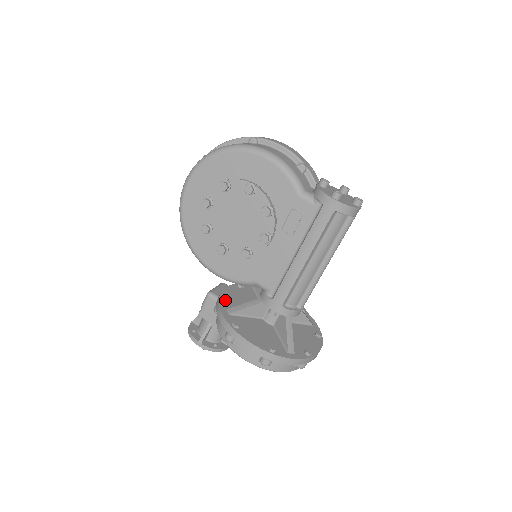
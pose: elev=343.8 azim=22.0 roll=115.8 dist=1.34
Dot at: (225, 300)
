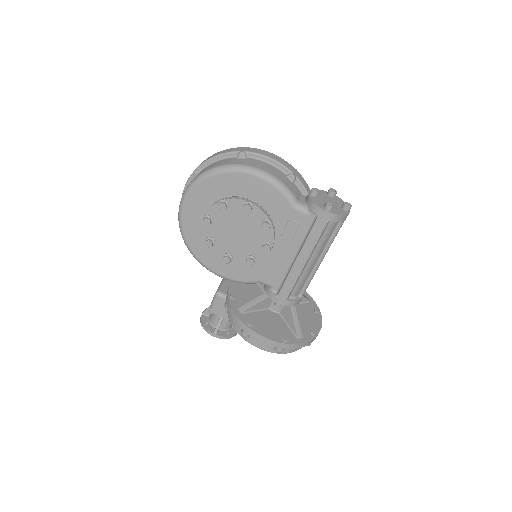
Dot at: (234, 299)
